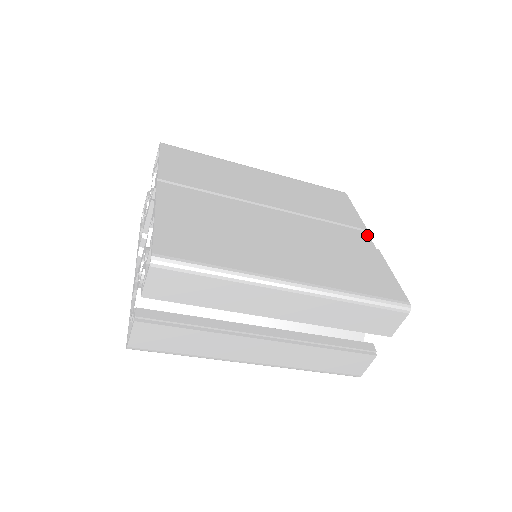
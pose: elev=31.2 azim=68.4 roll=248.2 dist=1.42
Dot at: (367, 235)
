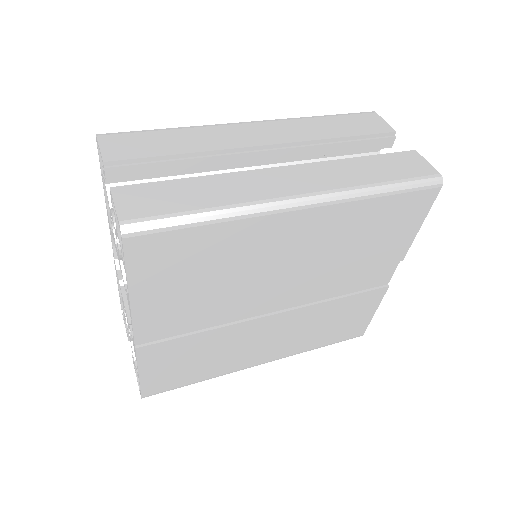
Dot at: (396, 265)
